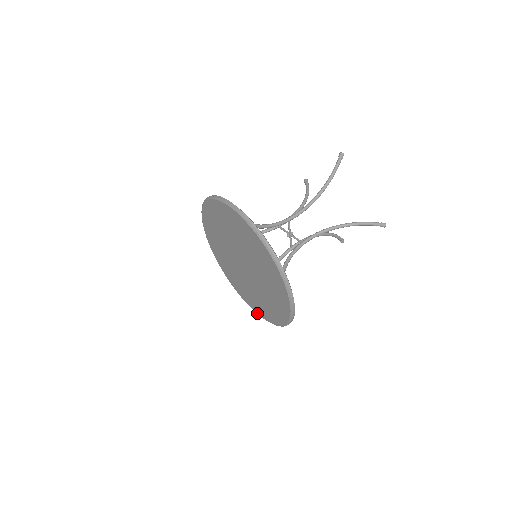
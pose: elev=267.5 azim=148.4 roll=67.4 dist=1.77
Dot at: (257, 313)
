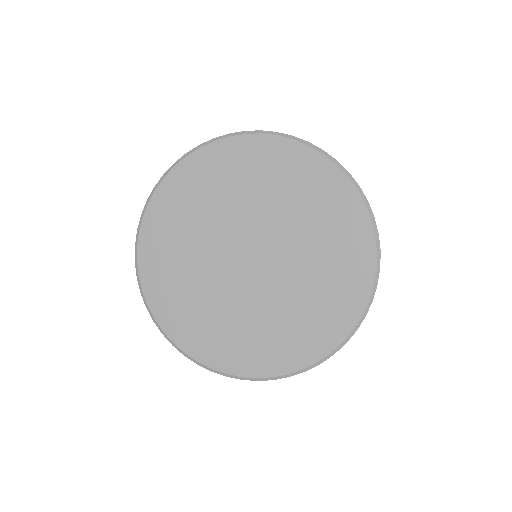
Dot at: (155, 316)
